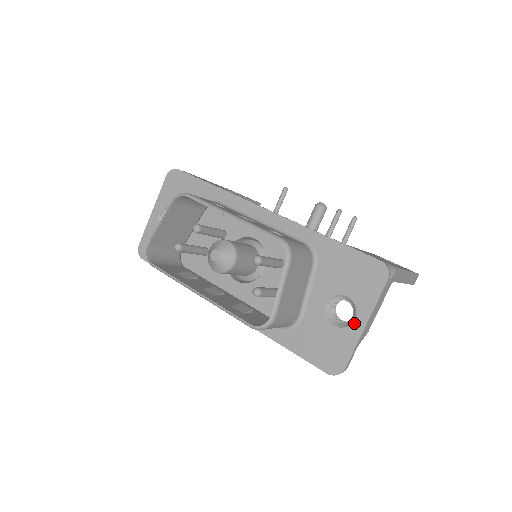
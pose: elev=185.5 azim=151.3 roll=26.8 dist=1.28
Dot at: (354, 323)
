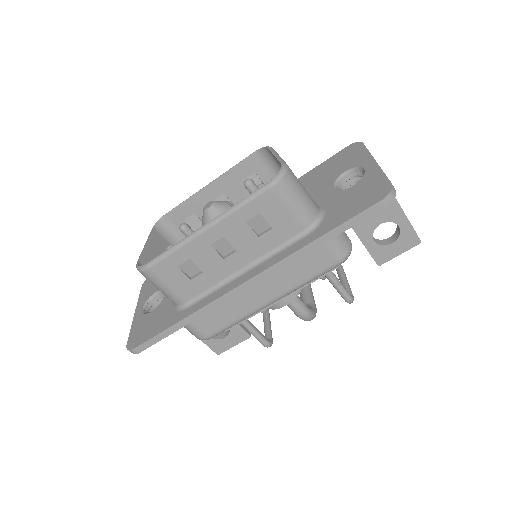
Dot at: (366, 169)
